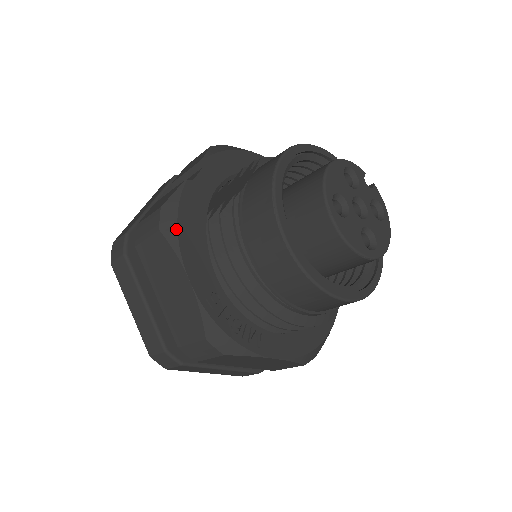
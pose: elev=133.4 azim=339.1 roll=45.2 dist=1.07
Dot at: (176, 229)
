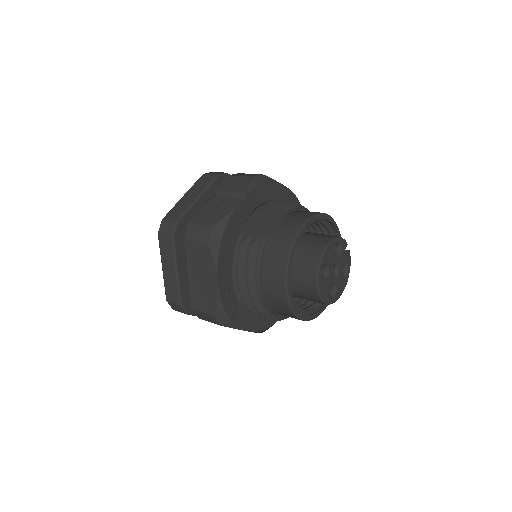
Dot at: (219, 247)
